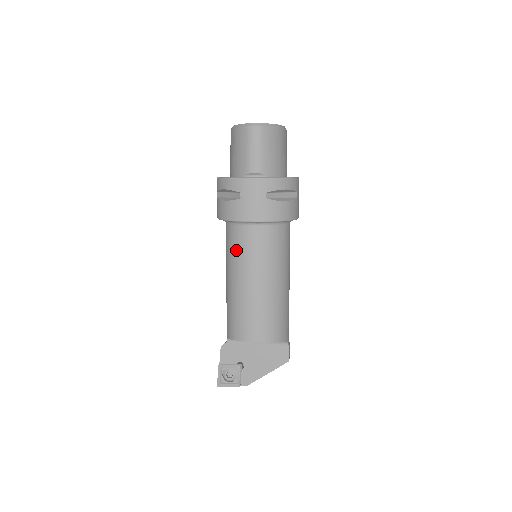
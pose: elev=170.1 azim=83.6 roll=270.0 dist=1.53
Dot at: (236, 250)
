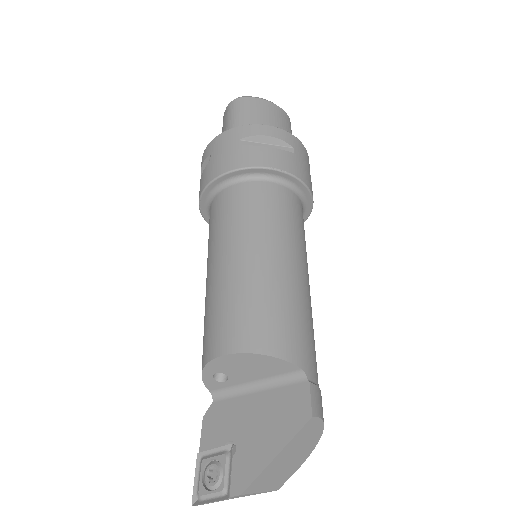
Dot at: (211, 230)
